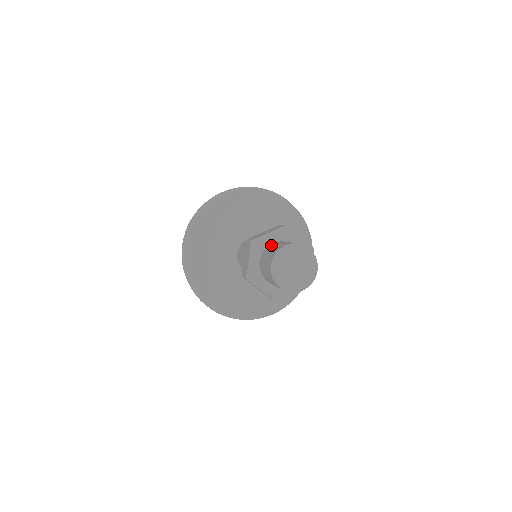
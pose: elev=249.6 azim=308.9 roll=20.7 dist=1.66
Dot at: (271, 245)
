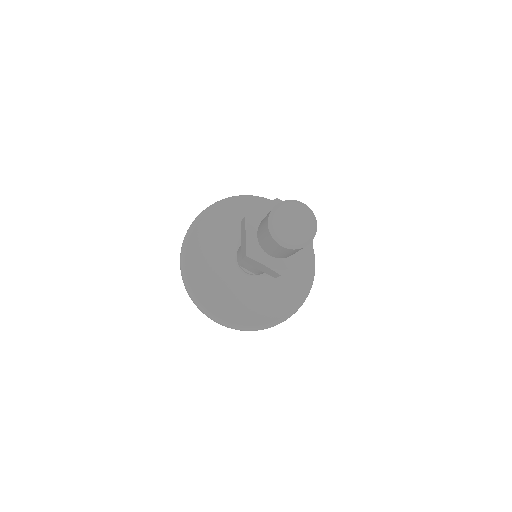
Dot at: occluded
